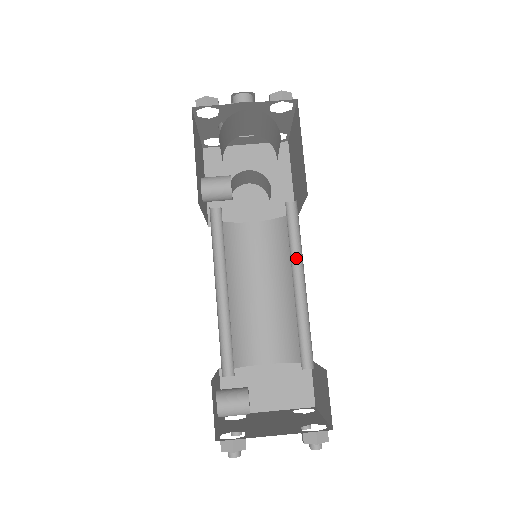
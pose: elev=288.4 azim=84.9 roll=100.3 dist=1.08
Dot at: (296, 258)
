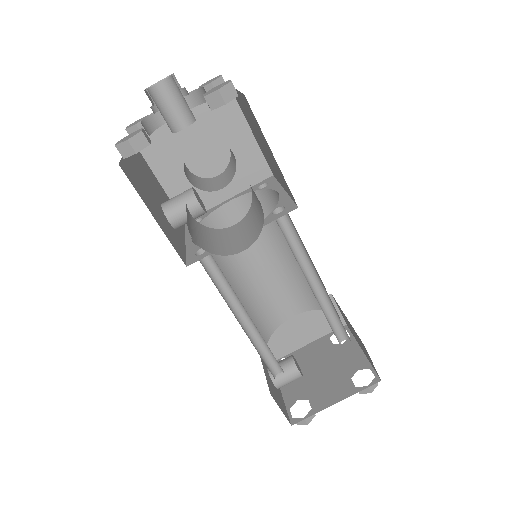
Dot at: (303, 259)
